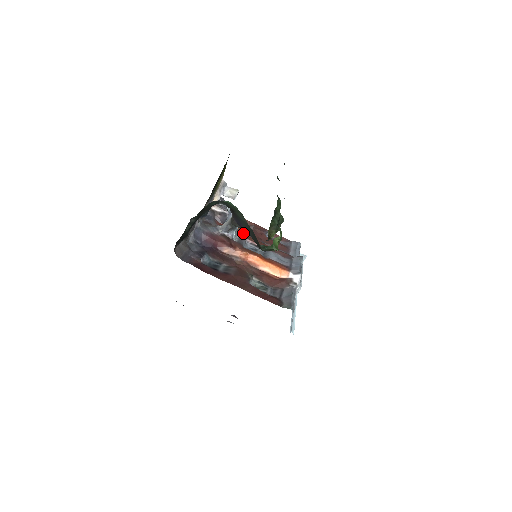
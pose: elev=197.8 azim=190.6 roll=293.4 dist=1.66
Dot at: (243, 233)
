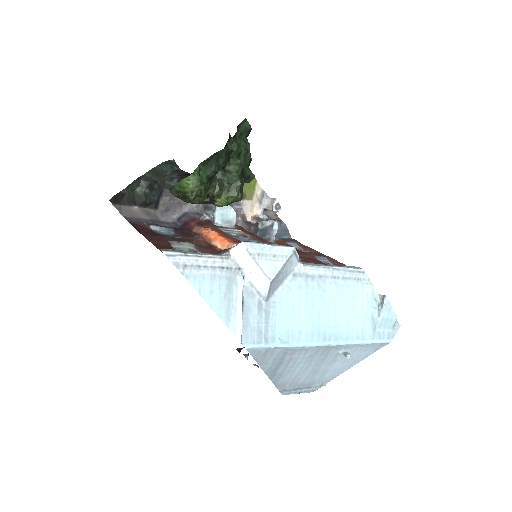
Dot at: occluded
